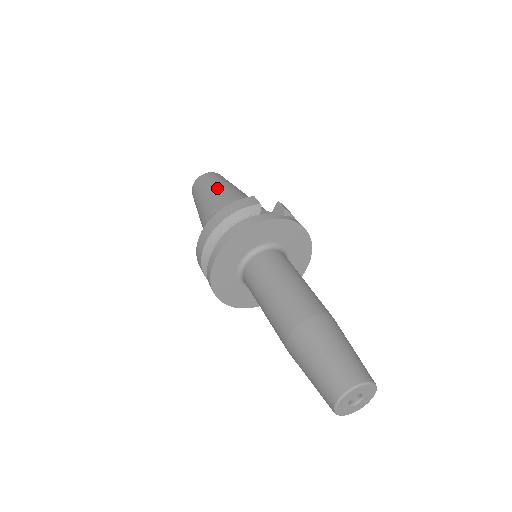
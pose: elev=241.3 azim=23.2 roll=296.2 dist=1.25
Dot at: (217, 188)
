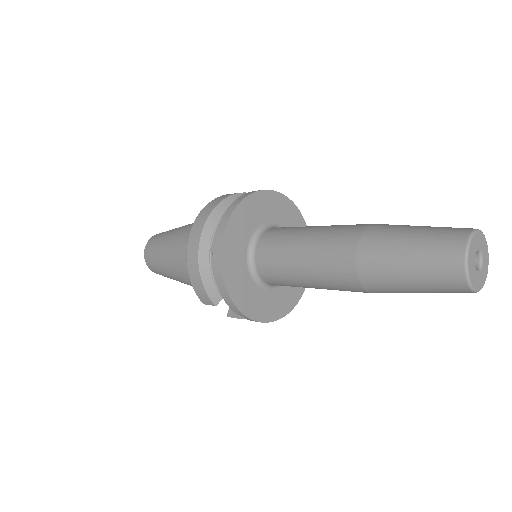
Dot at: occluded
